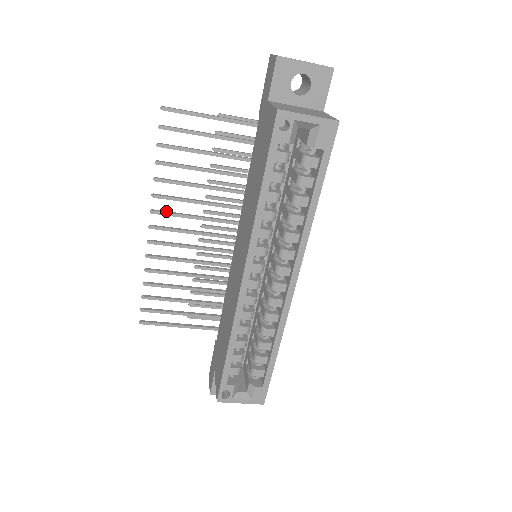
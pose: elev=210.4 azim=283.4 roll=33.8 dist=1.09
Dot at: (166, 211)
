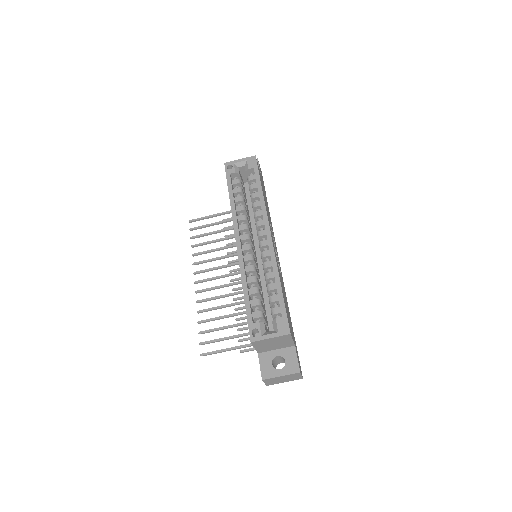
Dot at: (203, 271)
